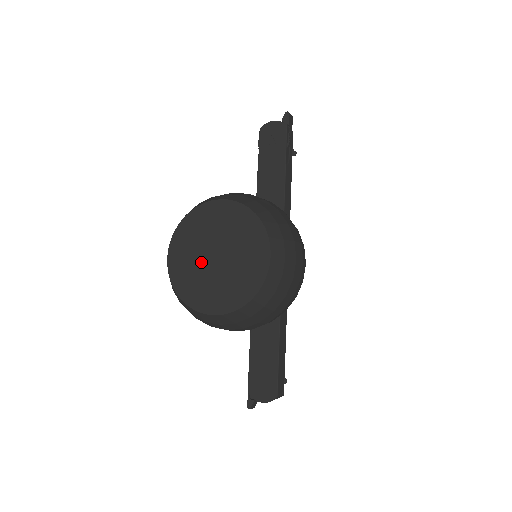
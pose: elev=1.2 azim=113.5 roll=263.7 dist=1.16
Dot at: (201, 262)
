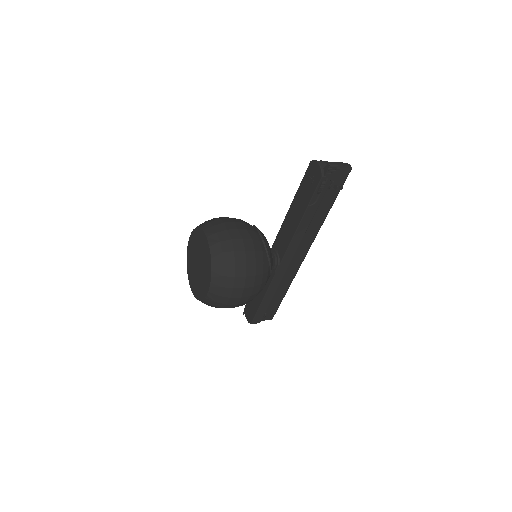
Dot at: (194, 259)
